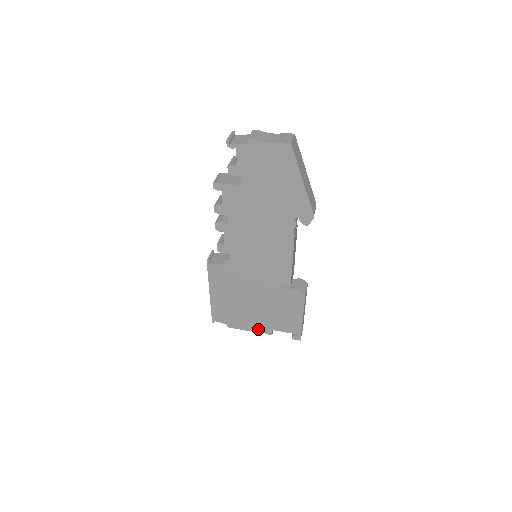
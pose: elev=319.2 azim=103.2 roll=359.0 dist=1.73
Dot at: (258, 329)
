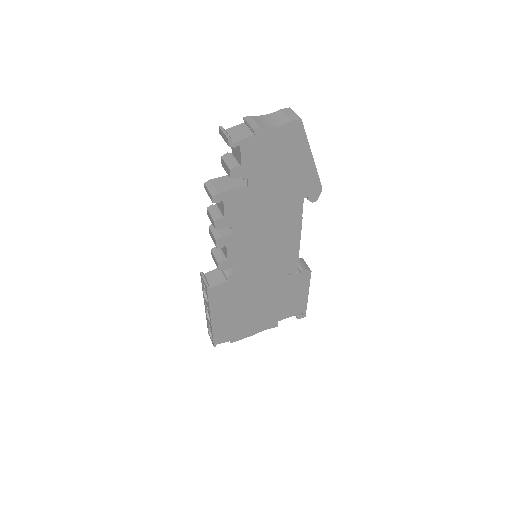
Dot at: (264, 328)
